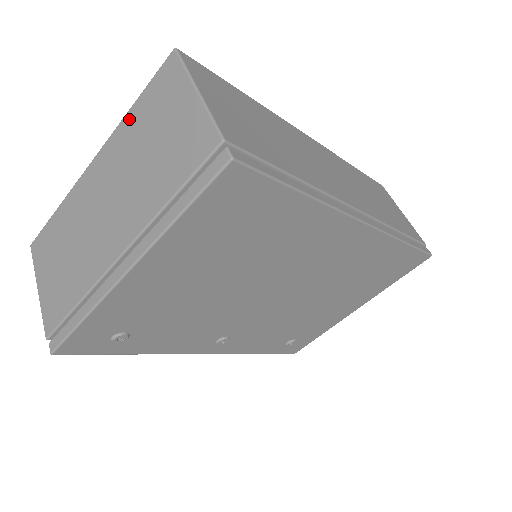
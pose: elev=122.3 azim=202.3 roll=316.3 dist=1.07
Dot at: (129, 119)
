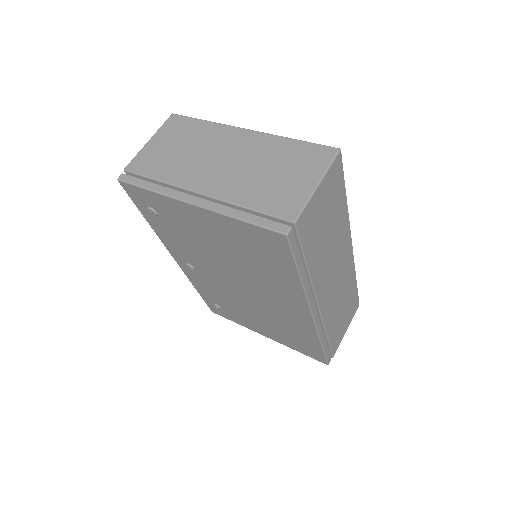
Dot at: (284, 142)
